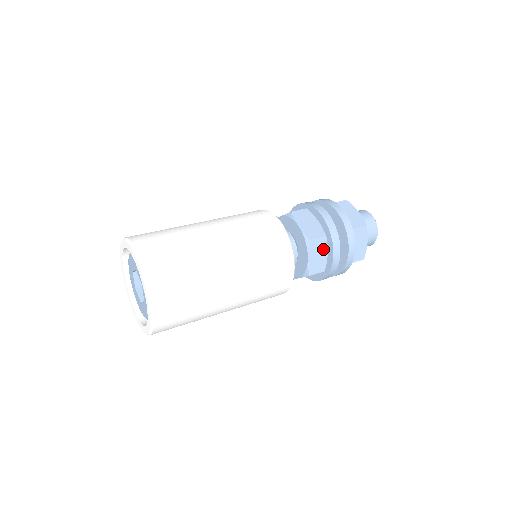
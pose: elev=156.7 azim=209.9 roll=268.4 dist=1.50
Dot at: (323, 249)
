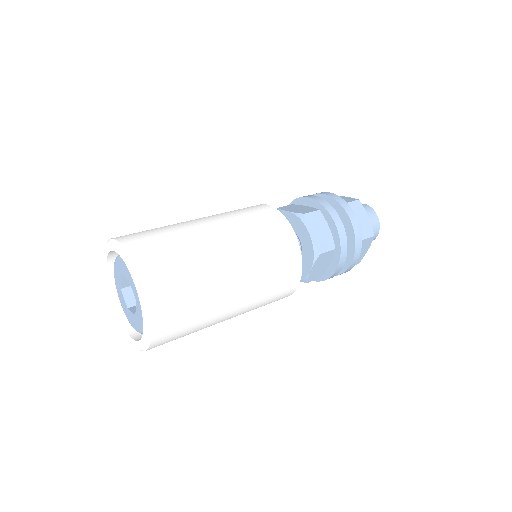
Dot at: (322, 224)
